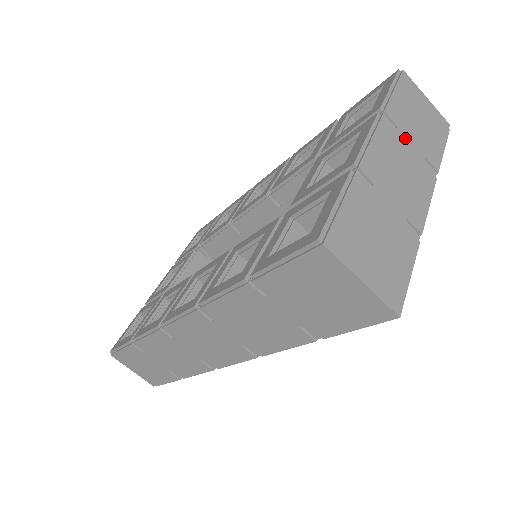
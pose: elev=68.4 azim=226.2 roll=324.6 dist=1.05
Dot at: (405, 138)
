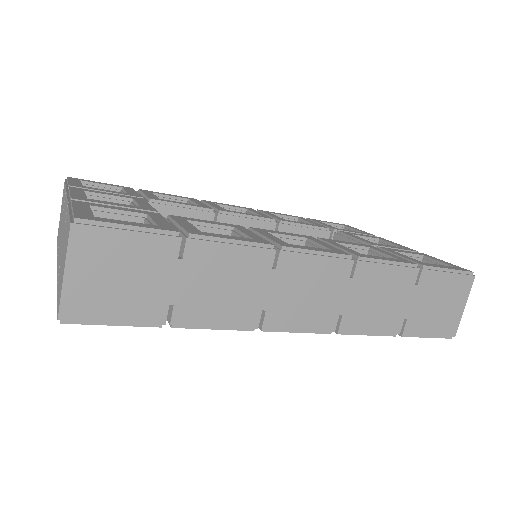
Dot at: occluded
